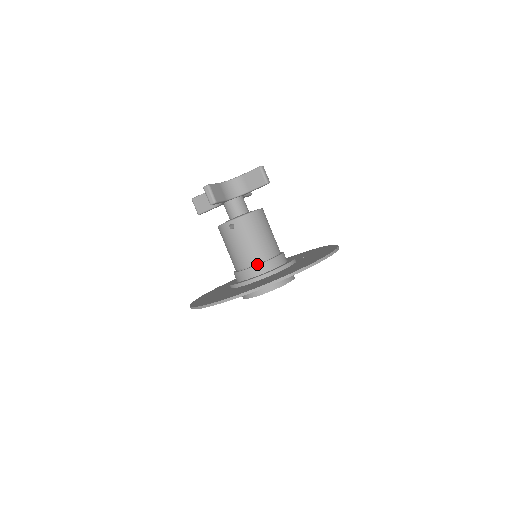
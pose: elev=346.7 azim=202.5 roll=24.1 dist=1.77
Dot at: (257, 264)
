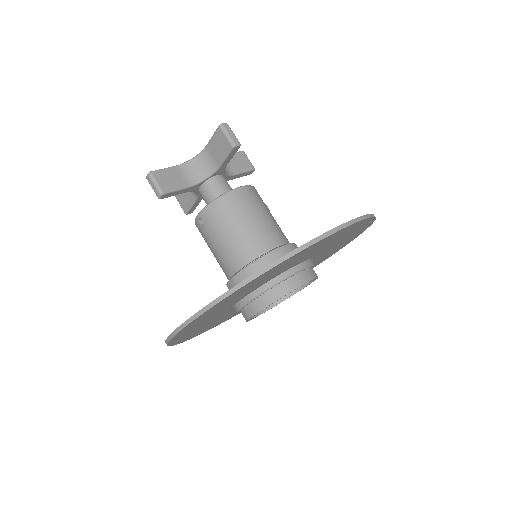
Dot at: (242, 269)
